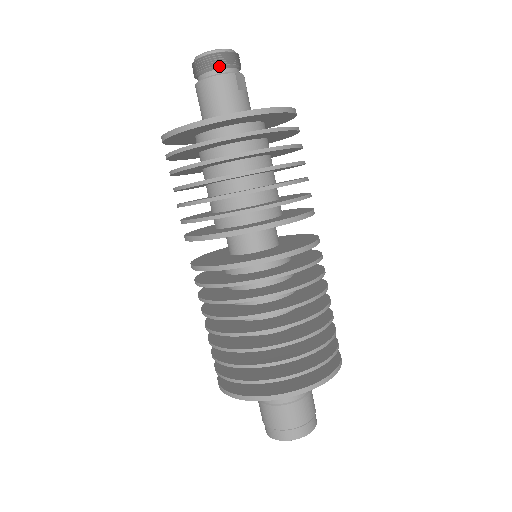
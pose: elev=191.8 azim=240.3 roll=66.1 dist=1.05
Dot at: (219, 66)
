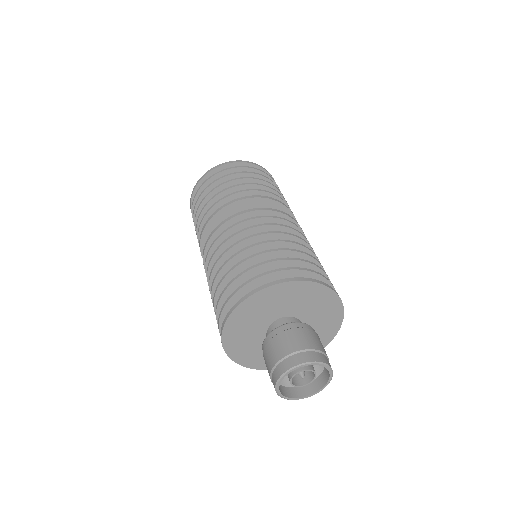
Dot at: occluded
